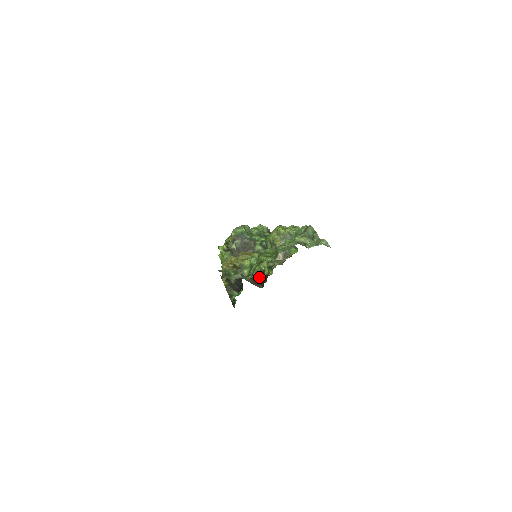
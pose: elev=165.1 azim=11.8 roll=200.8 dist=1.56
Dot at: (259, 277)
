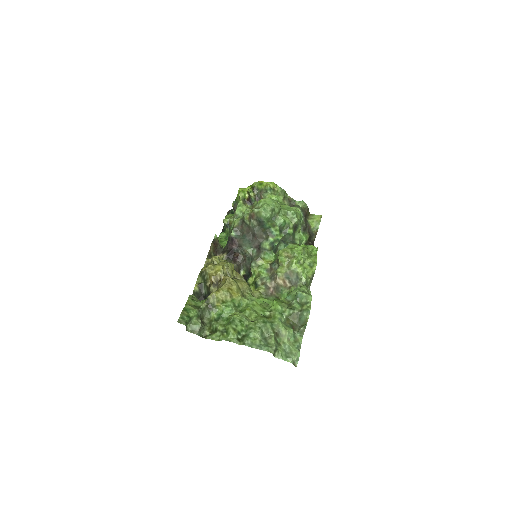
Dot at: (245, 270)
